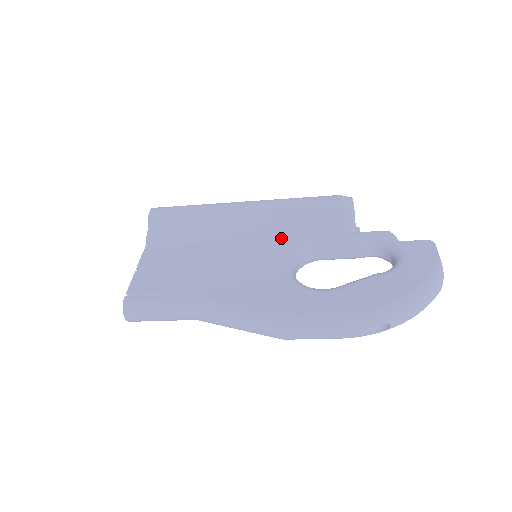
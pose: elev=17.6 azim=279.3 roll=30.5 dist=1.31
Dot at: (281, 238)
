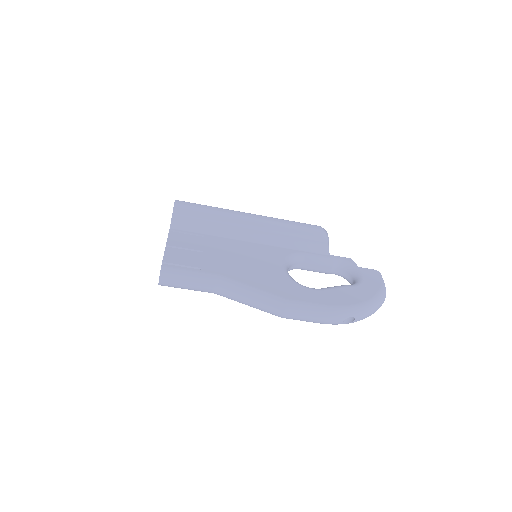
Dot at: (278, 247)
